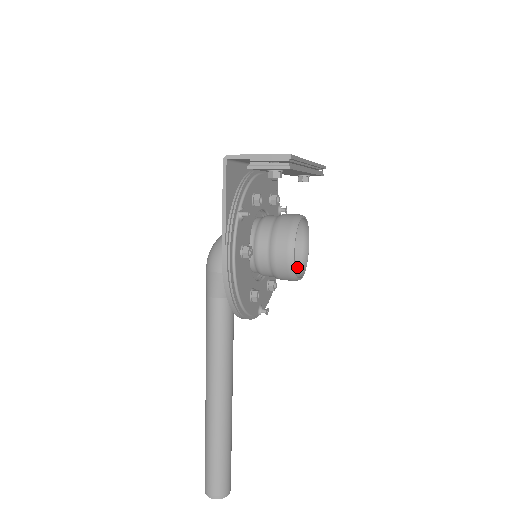
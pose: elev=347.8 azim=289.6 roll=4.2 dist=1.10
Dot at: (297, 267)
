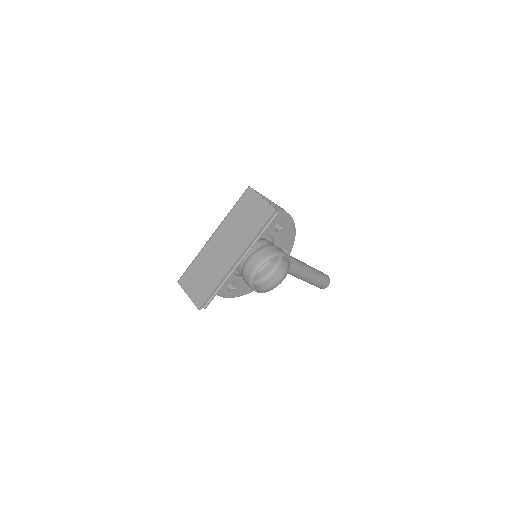
Dot at: (286, 262)
